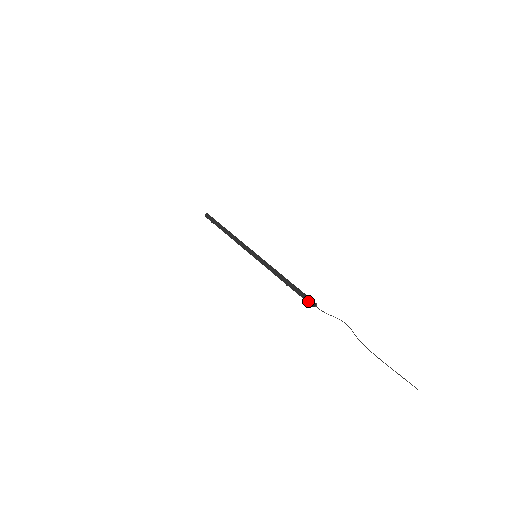
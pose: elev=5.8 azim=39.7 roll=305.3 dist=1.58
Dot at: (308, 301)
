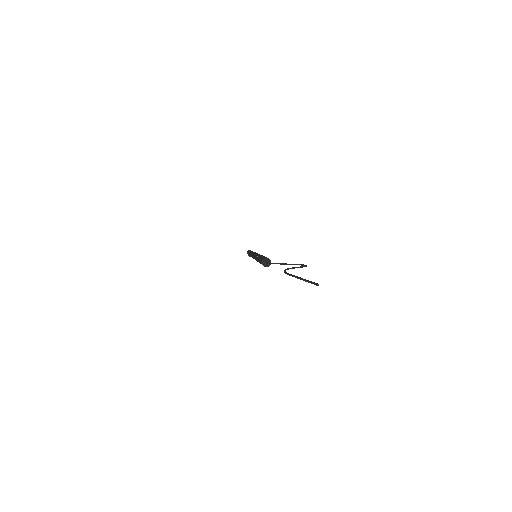
Dot at: (260, 262)
